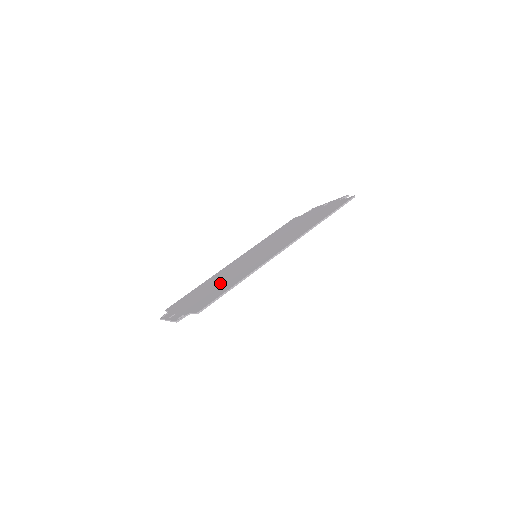
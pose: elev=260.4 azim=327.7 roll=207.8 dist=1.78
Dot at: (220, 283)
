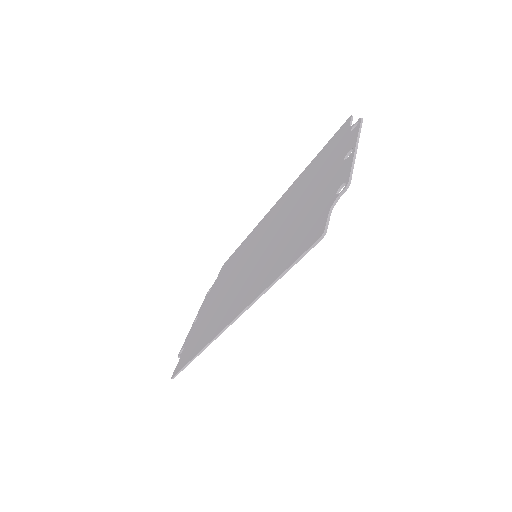
Dot at: (217, 302)
